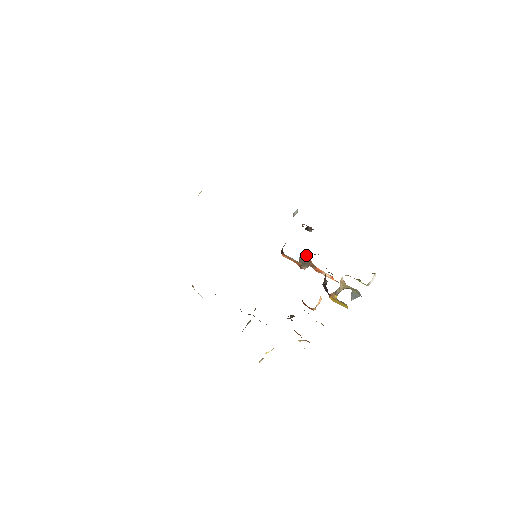
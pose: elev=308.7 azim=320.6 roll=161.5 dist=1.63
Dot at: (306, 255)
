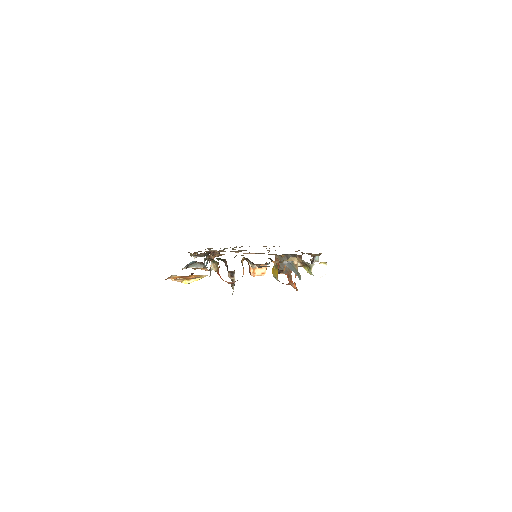
Dot at: occluded
